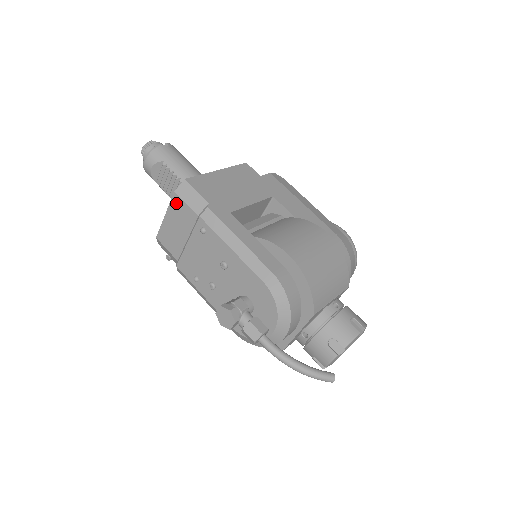
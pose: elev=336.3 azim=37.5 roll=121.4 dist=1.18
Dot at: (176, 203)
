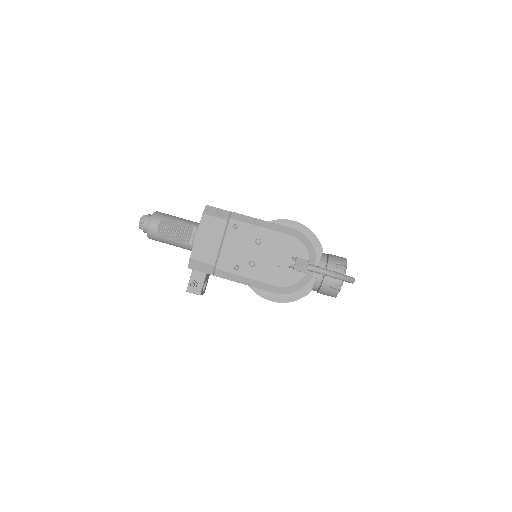
Dot at: (206, 221)
